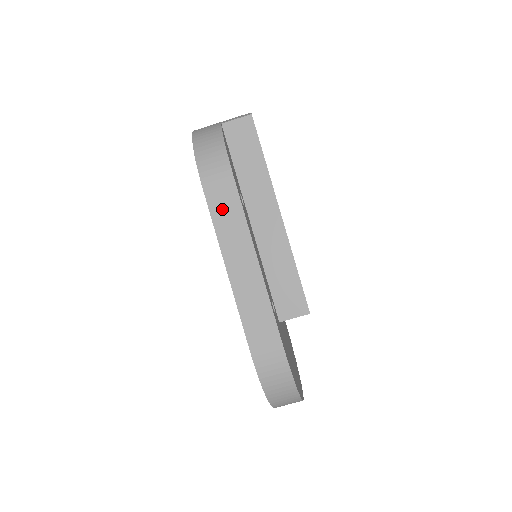
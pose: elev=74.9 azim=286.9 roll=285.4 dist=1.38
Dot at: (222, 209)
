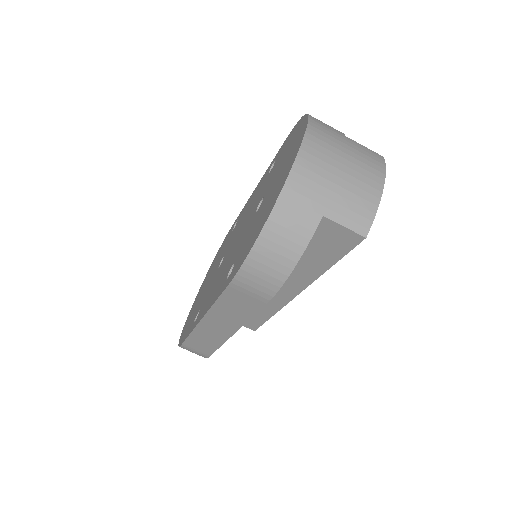
Dot at: (234, 303)
